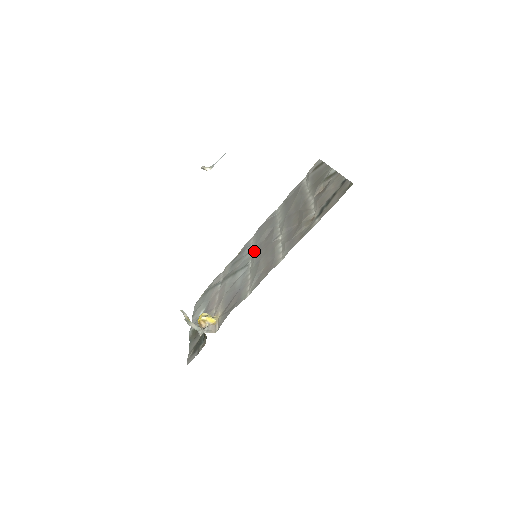
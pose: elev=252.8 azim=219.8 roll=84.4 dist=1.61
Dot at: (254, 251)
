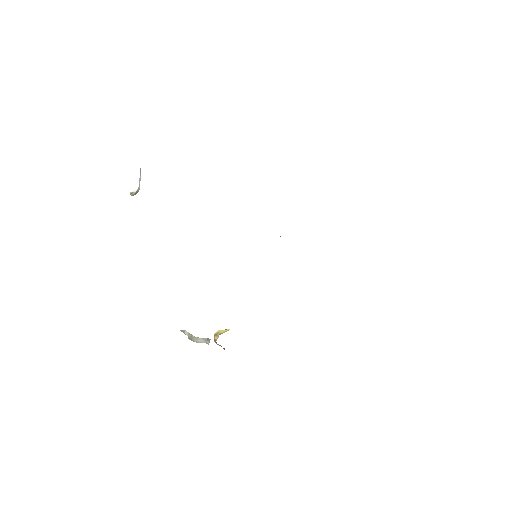
Dot at: occluded
